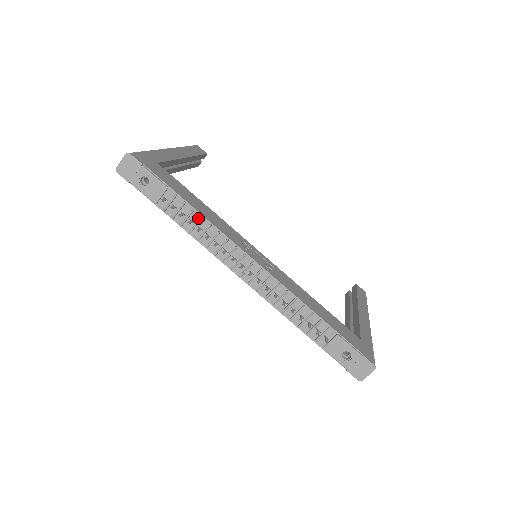
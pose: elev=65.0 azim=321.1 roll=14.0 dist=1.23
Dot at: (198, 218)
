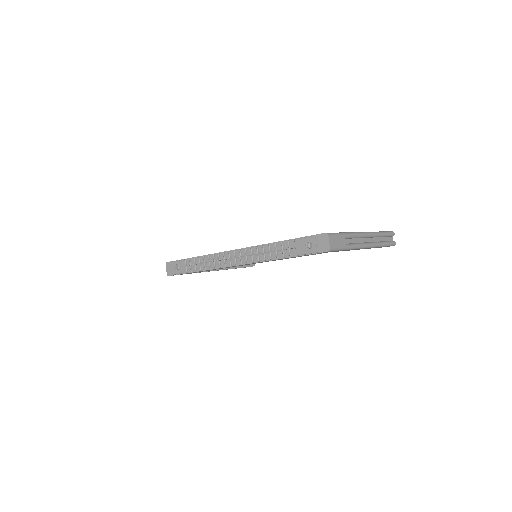
Dot at: (203, 259)
